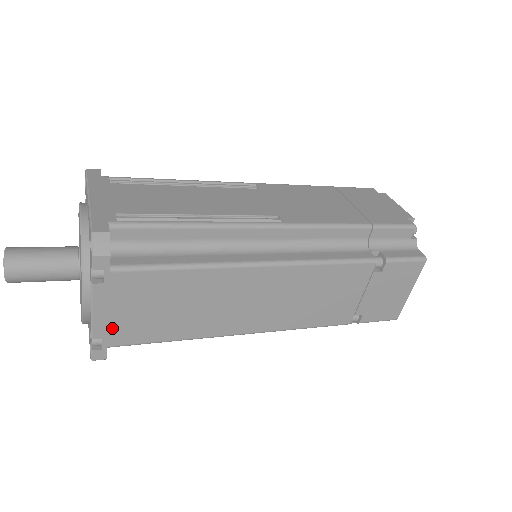
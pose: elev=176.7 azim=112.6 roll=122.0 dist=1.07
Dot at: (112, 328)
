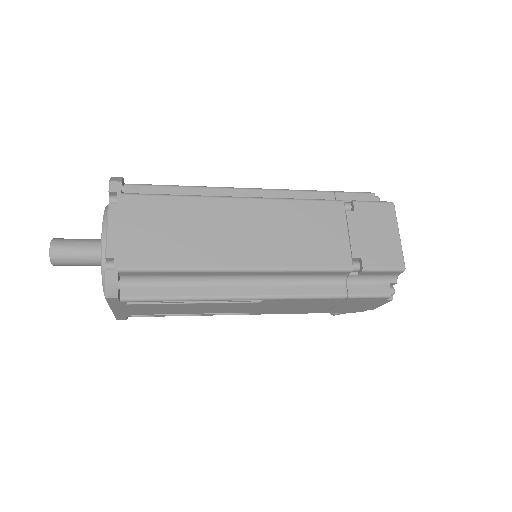
Dot at: (122, 248)
